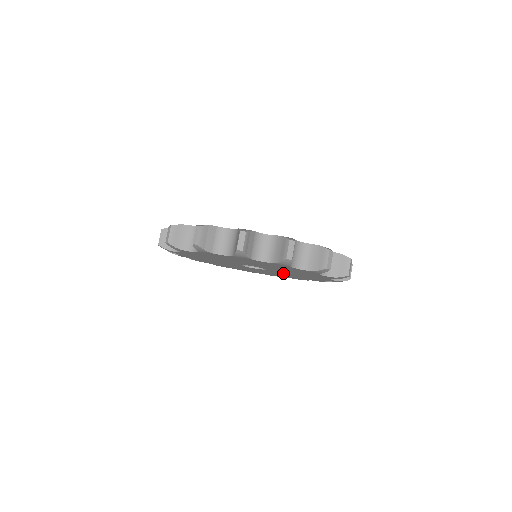
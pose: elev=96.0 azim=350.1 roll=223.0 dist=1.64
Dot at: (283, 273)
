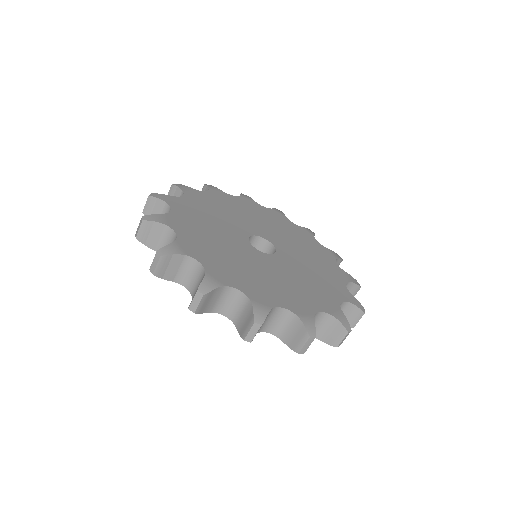
Dot at: occluded
